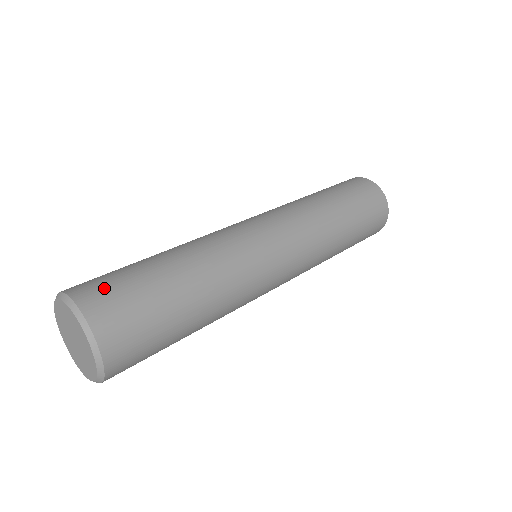
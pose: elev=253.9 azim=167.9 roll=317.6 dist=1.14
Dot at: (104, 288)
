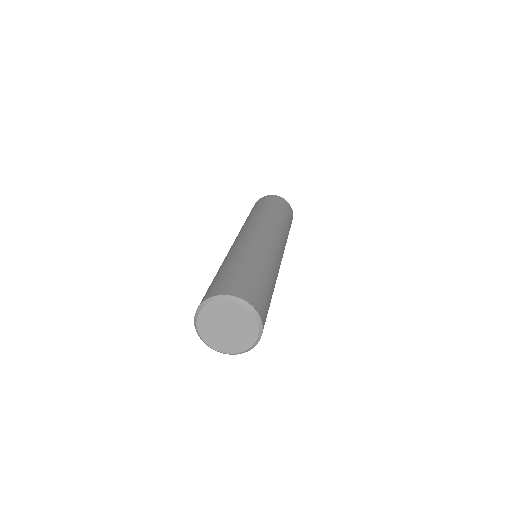
Dot at: (213, 288)
